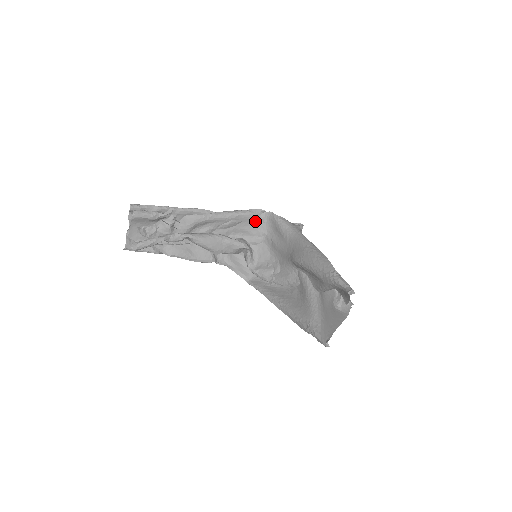
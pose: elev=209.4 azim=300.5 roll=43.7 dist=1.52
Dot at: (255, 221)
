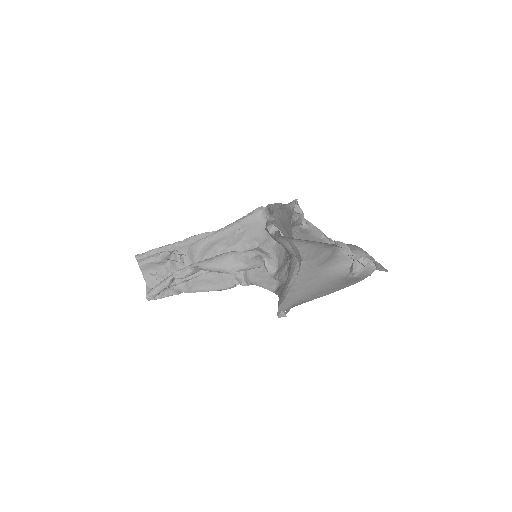
Dot at: (259, 223)
